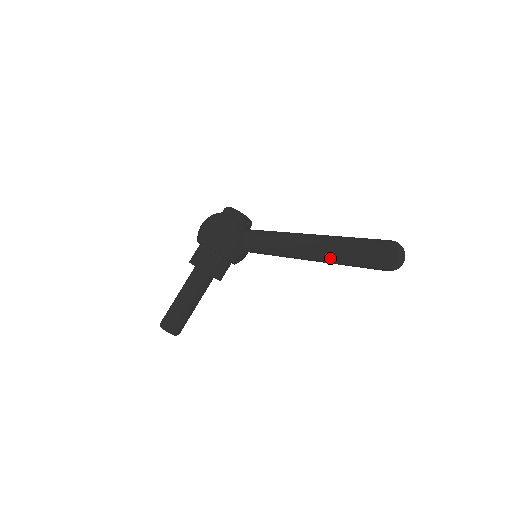
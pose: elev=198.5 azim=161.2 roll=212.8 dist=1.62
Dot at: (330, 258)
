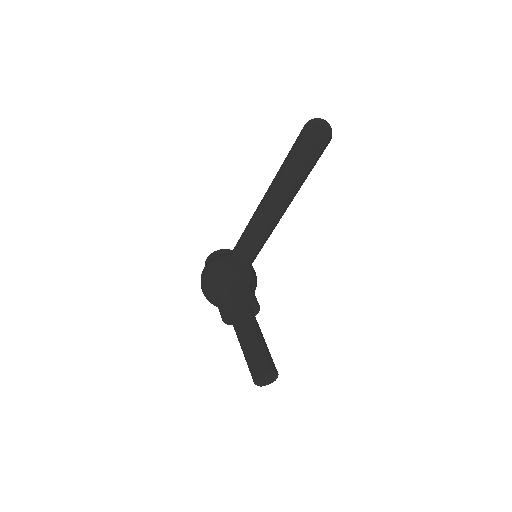
Dot at: (290, 183)
